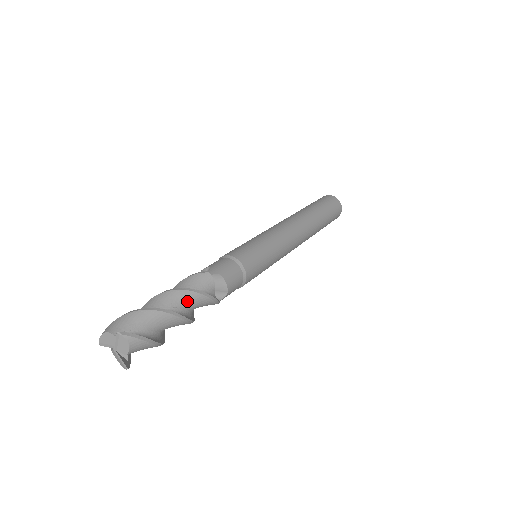
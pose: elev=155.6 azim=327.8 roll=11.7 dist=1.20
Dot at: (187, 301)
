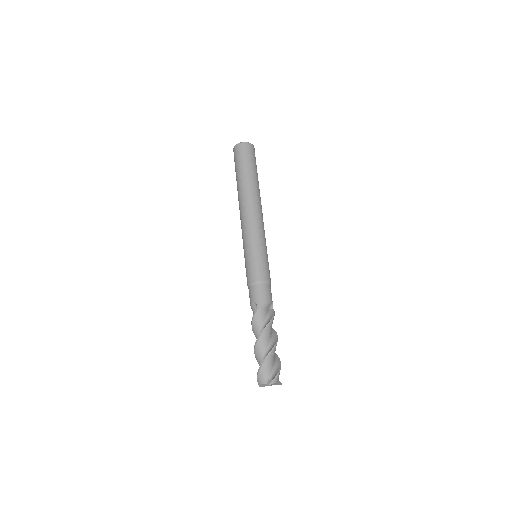
Dot at: (268, 334)
